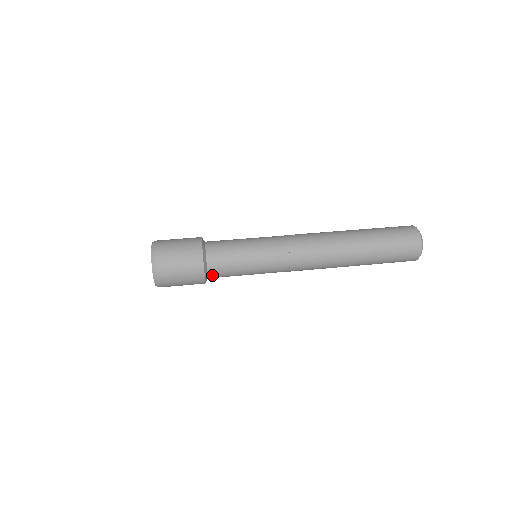
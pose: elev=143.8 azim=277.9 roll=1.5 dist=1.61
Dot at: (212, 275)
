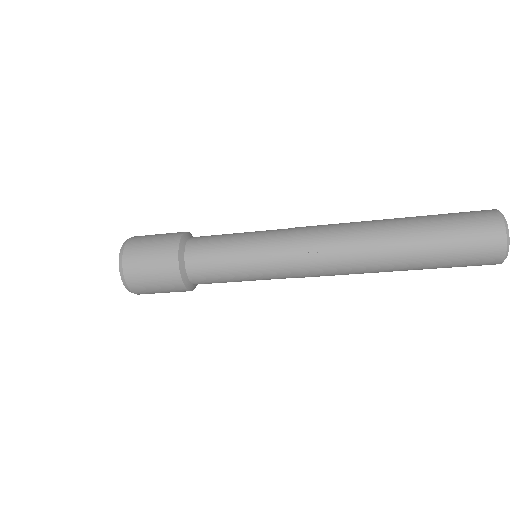
Dot at: (192, 241)
